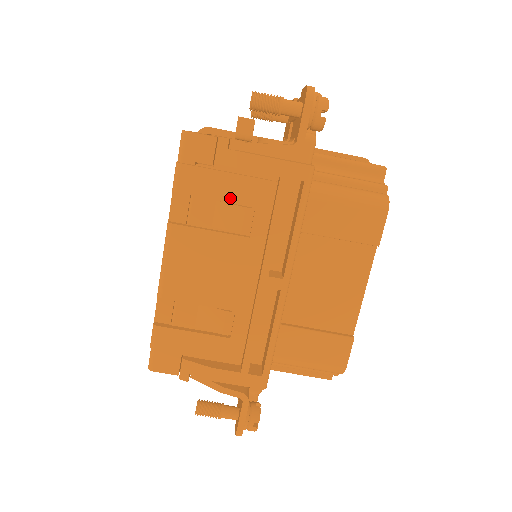
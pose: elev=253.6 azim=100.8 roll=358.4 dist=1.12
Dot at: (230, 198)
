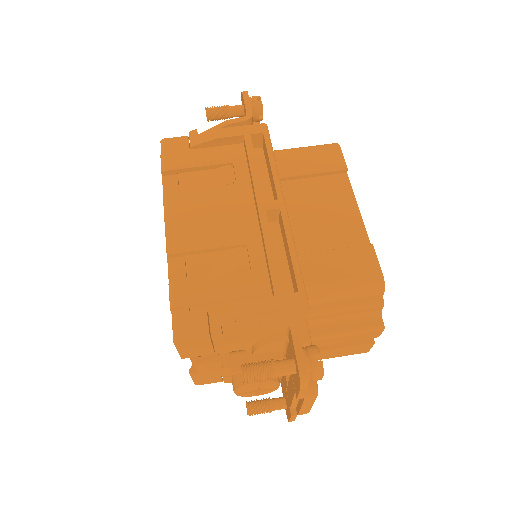
Dot at: (210, 163)
